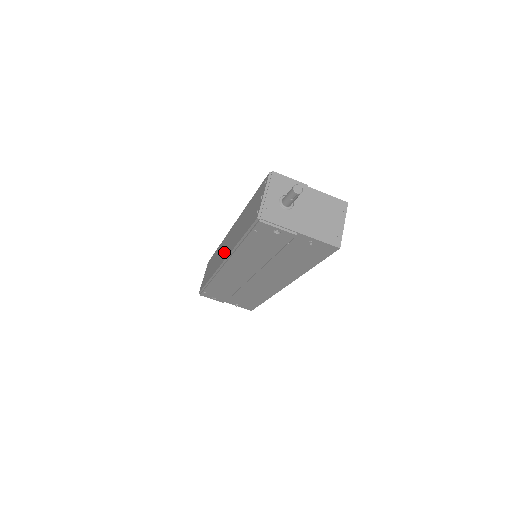
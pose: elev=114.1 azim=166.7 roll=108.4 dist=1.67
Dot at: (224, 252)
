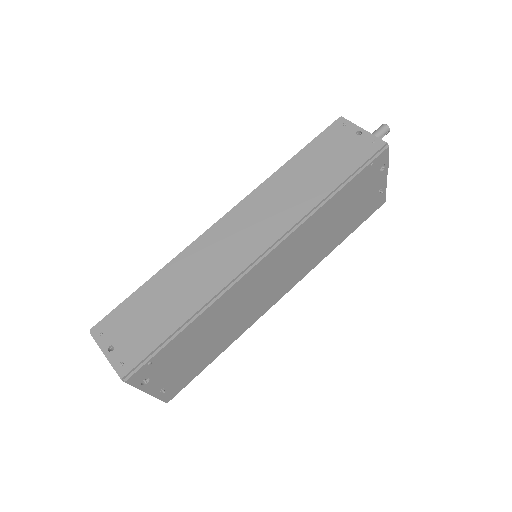
Dot at: (249, 240)
